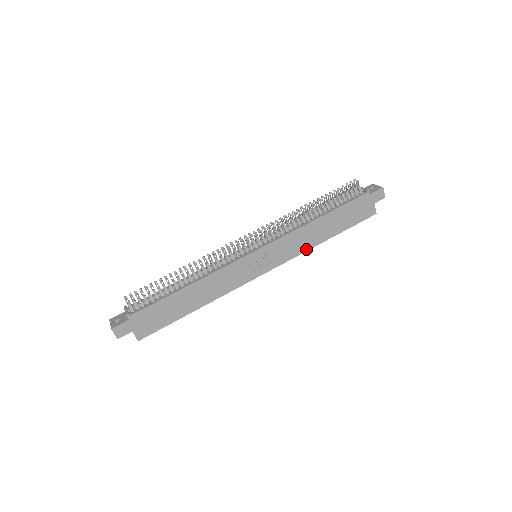
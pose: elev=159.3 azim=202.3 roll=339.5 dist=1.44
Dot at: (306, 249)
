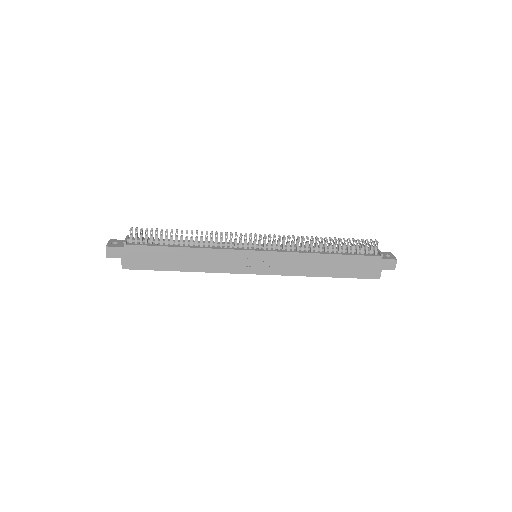
Dot at: (301, 274)
